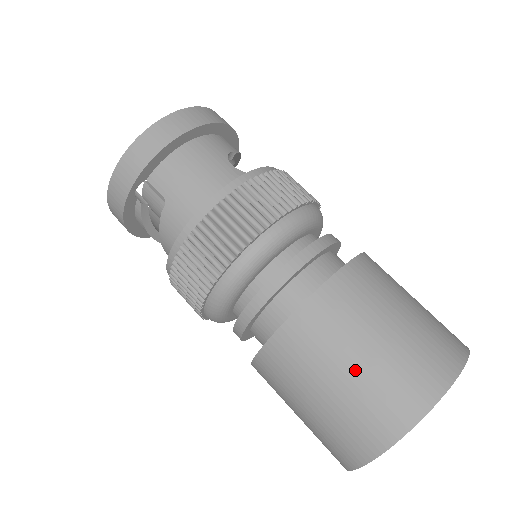
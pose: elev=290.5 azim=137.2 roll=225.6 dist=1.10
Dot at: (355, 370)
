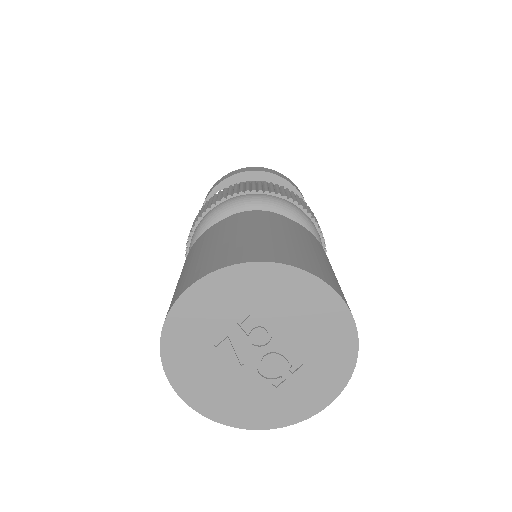
Dot at: (225, 240)
